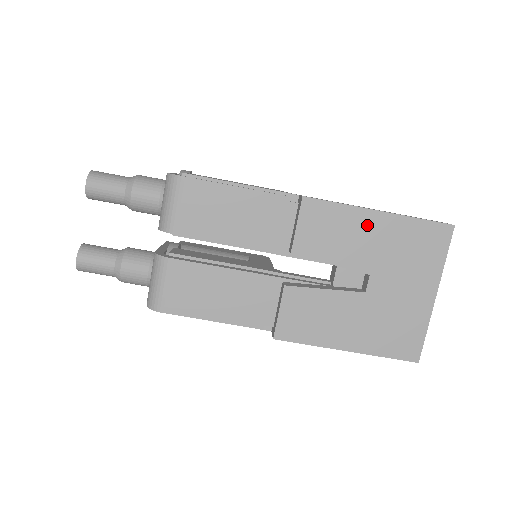
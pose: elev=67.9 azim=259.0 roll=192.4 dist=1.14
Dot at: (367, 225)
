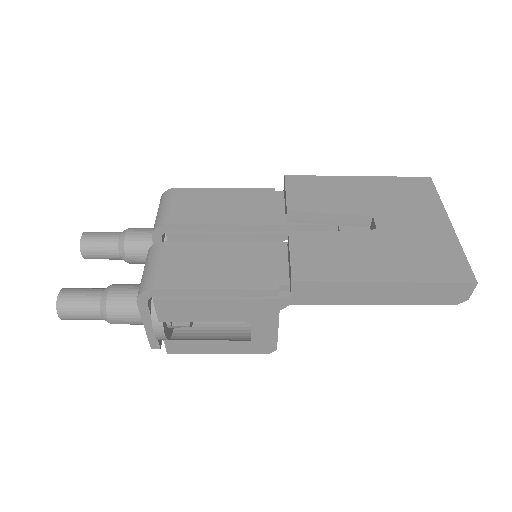
Dot at: (351, 185)
